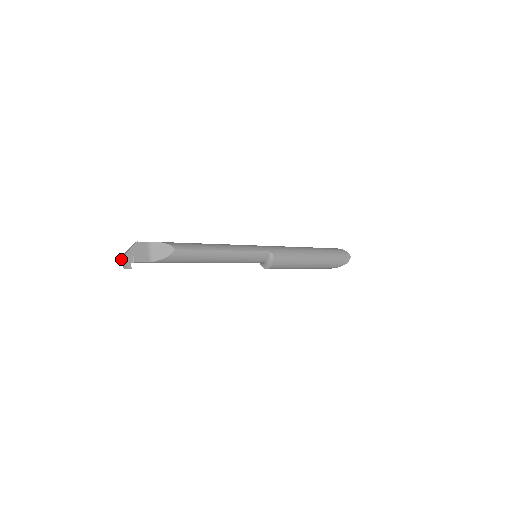
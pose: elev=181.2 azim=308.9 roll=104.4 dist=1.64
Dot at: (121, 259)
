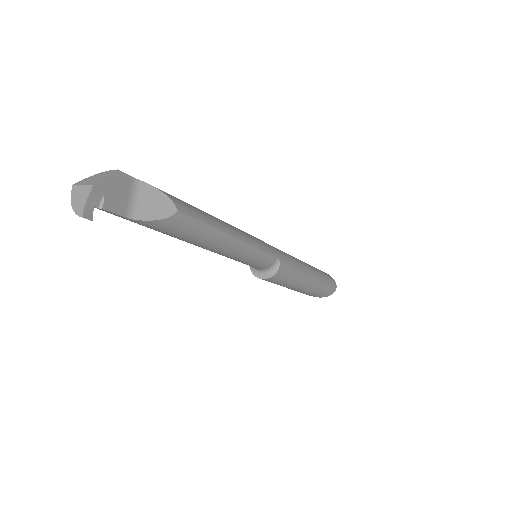
Dot at: (72, 190)
